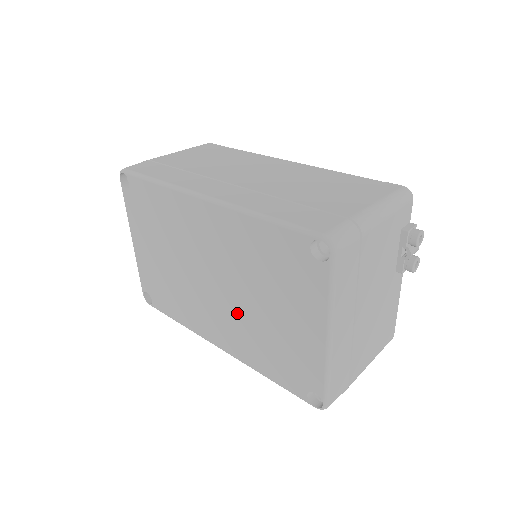
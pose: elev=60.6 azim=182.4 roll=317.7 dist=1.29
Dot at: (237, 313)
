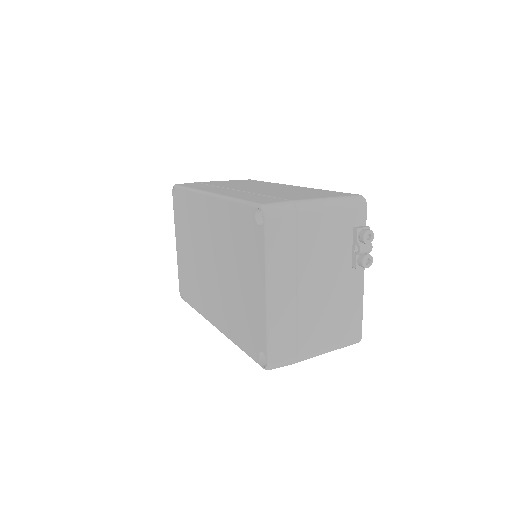
Dot at: (223, 289)
